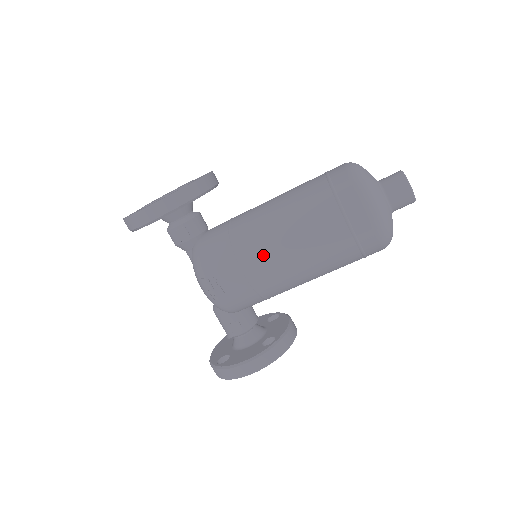
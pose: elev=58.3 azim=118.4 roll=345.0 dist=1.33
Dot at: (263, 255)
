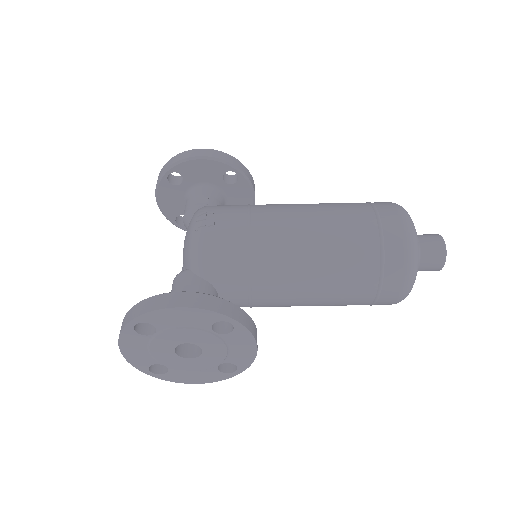
Dot at: (277, 211)
